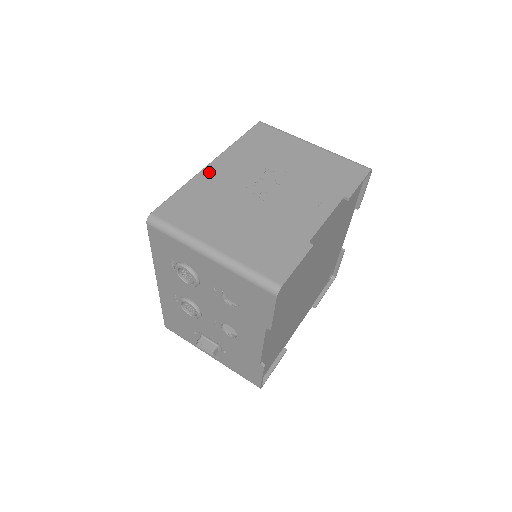
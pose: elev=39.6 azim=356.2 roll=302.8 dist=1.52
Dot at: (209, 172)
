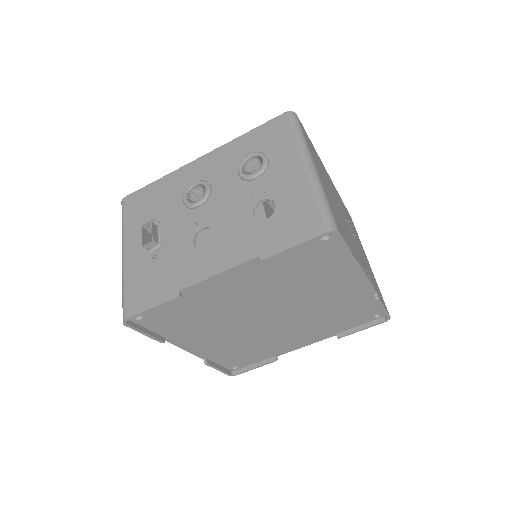
Dot at: occluded
